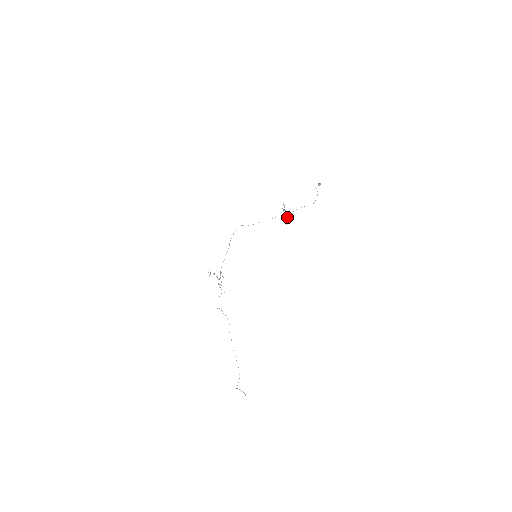
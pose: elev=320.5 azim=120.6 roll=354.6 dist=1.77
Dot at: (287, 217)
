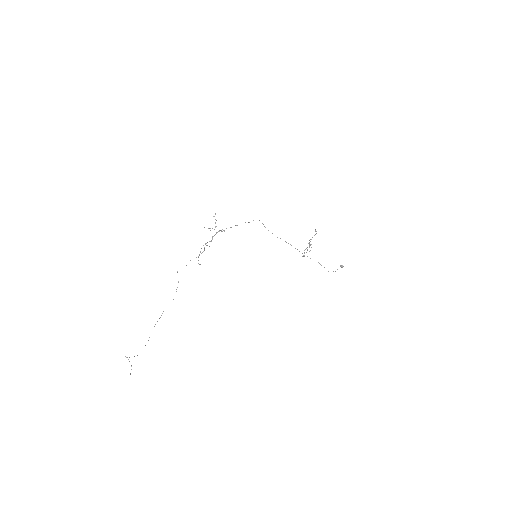
Dot at: occluded
